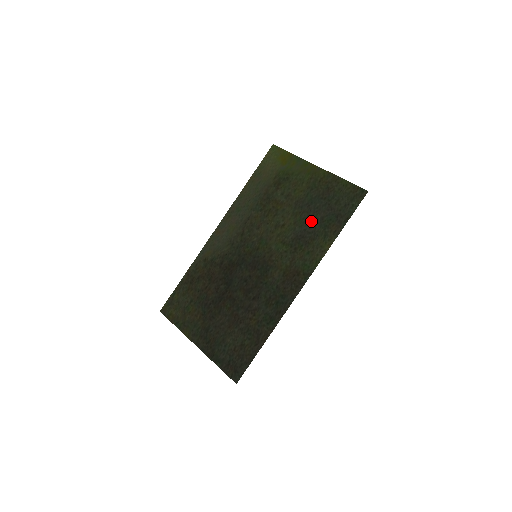
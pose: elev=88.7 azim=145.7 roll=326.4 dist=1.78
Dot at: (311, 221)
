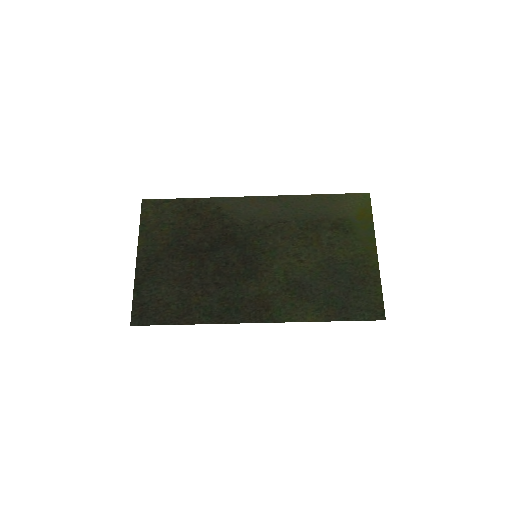
Dot at: (323, 285)
